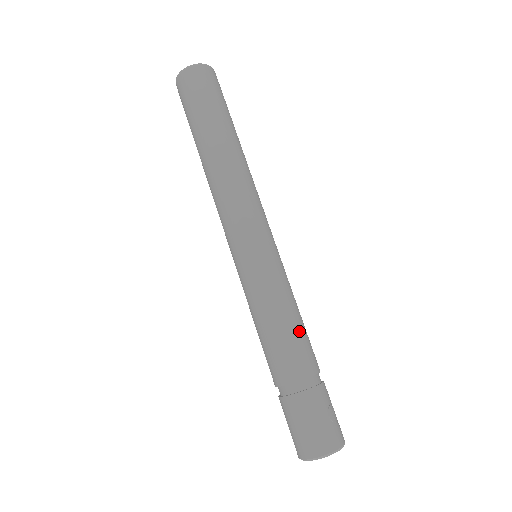
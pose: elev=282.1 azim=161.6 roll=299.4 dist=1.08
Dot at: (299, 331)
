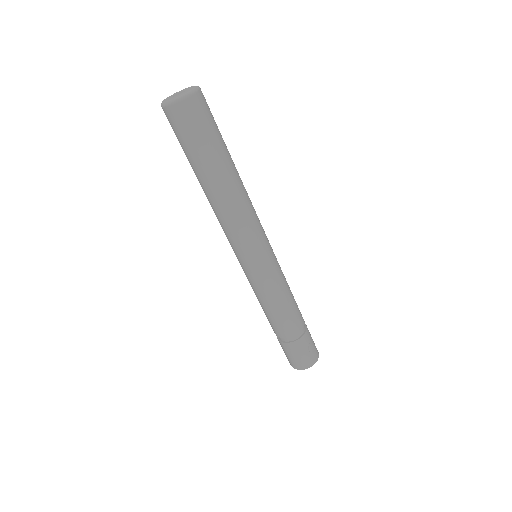
Dot at: (290, 309)
